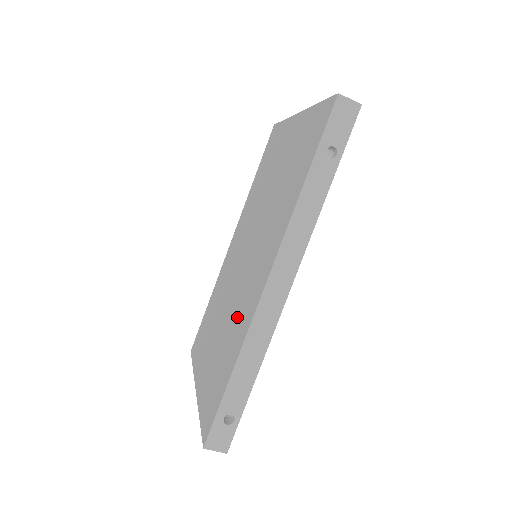
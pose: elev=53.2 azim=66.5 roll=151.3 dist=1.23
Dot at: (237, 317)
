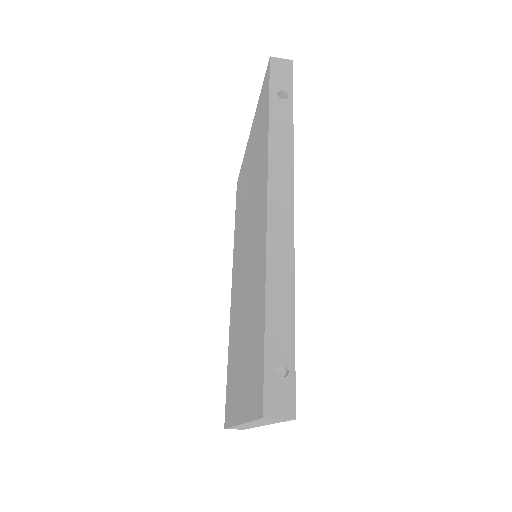
Dot at: (254, 286)
